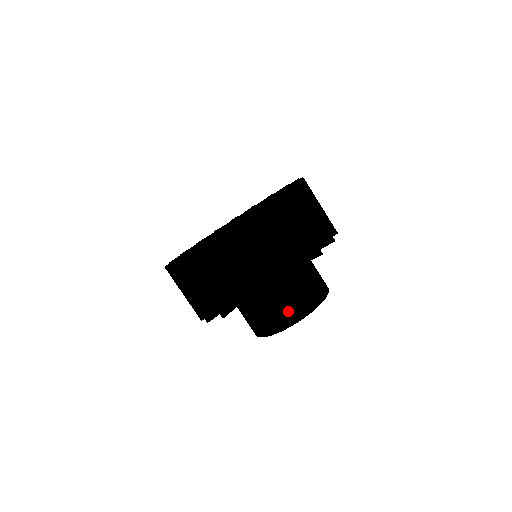
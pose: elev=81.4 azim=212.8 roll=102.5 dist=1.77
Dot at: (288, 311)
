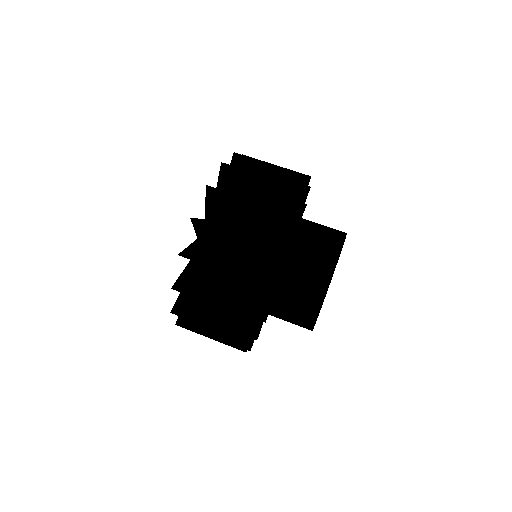
Dot at: (326, 239)
